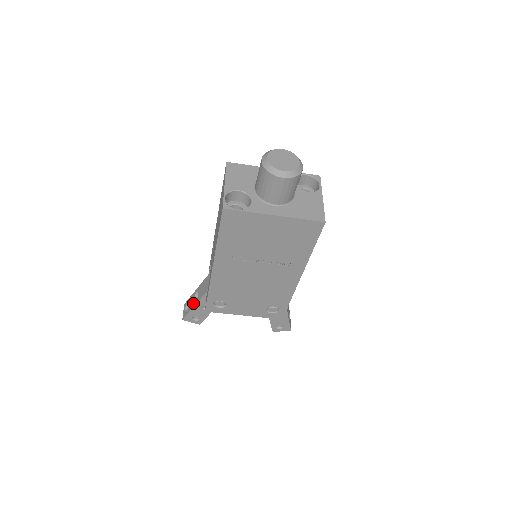
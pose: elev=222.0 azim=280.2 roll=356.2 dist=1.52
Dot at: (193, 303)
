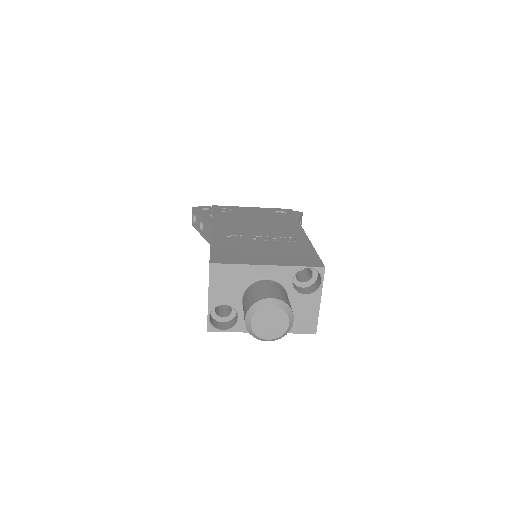
Dot at: (199, 229)
